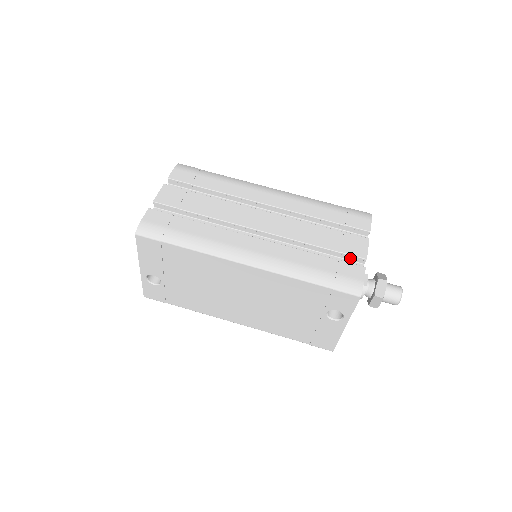
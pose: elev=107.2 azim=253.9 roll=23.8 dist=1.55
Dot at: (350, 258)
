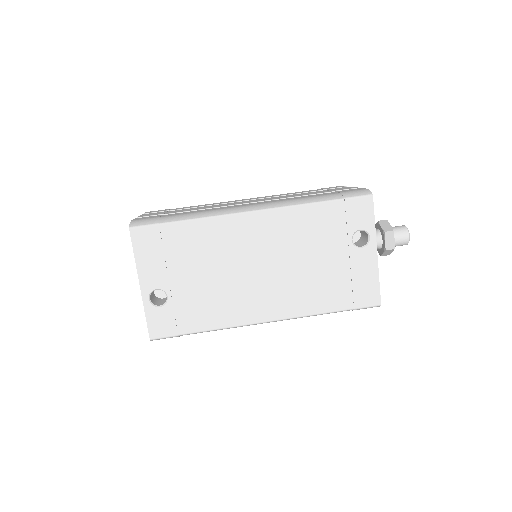
Dot at: occluded
